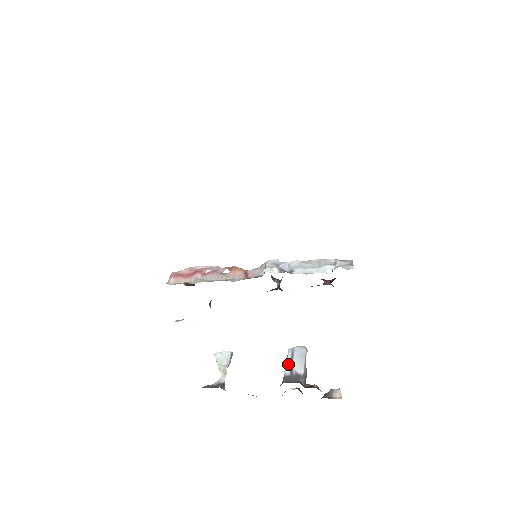
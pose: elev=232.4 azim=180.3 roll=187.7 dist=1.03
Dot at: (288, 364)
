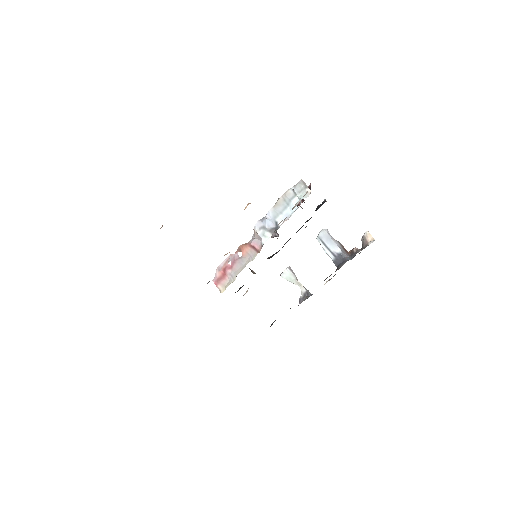
Dot at: (327, 251)
